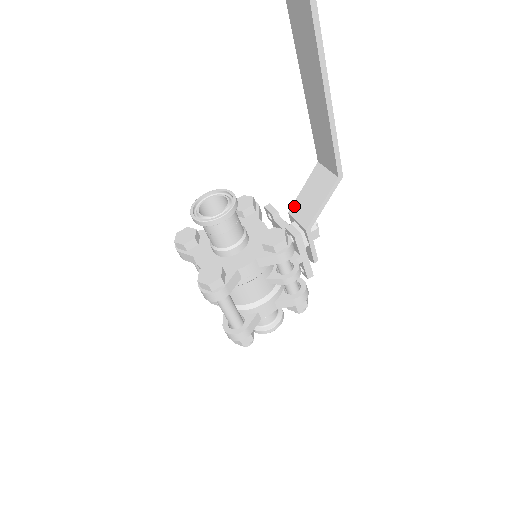
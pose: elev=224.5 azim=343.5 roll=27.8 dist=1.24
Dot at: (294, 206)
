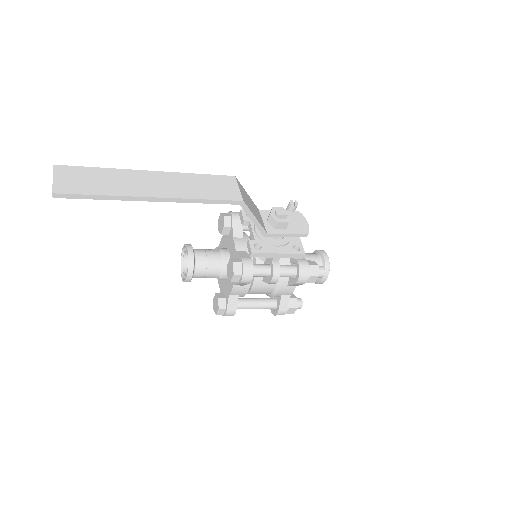
Dot at: occluded
